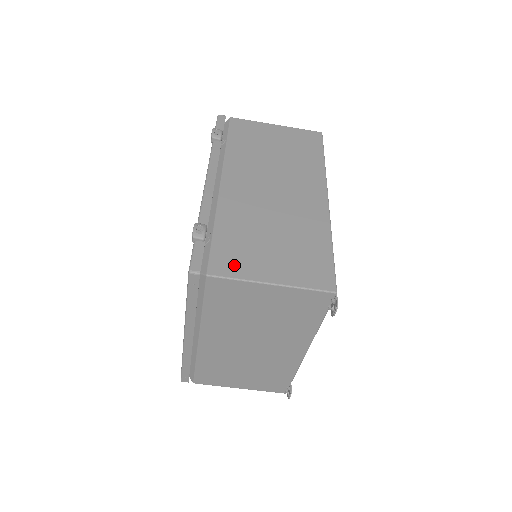
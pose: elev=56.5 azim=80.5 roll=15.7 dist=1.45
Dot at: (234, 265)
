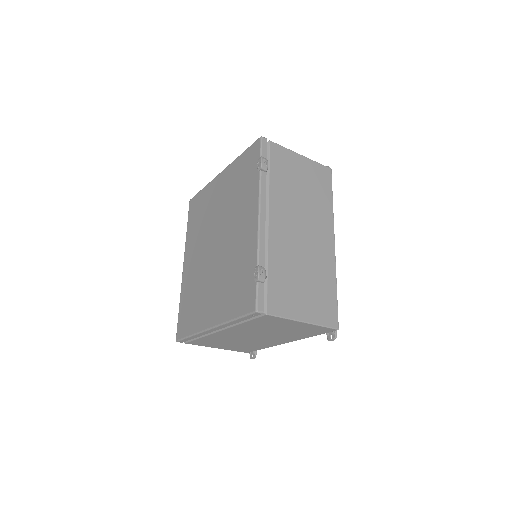
Dot at: (282, 305)
